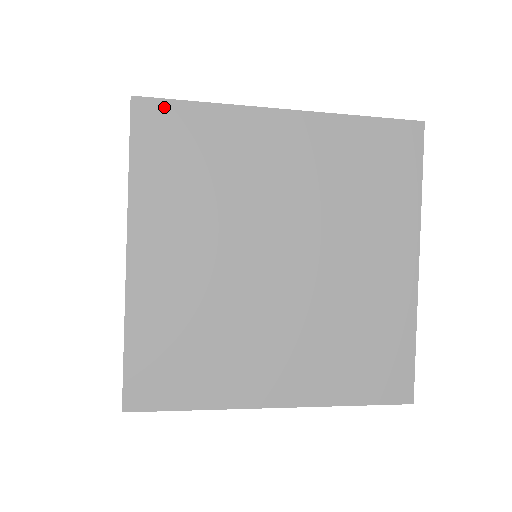
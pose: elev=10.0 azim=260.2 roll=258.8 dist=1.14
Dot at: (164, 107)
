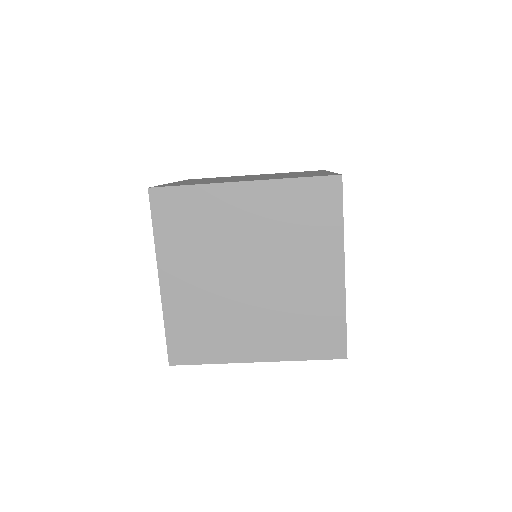
Dot at: (168, 192)
